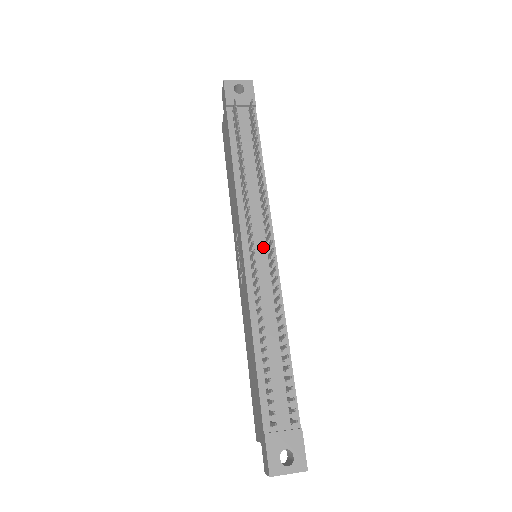
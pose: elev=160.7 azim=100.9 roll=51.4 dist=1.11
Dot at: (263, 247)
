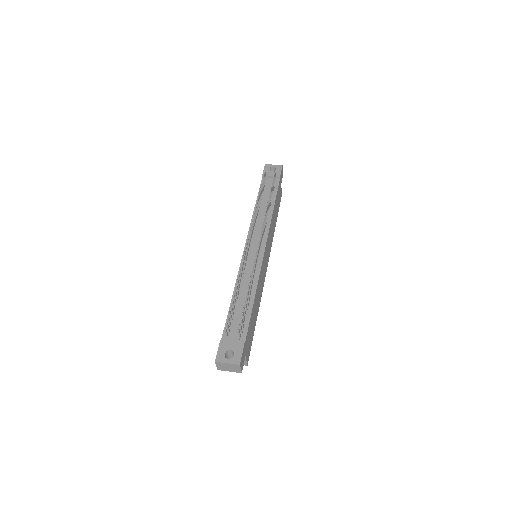
Dot at: occluded
